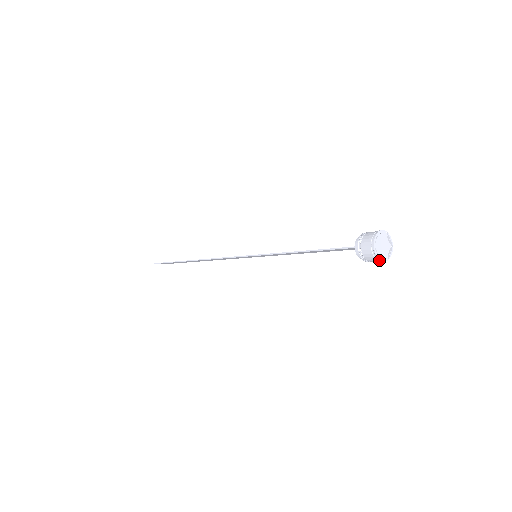
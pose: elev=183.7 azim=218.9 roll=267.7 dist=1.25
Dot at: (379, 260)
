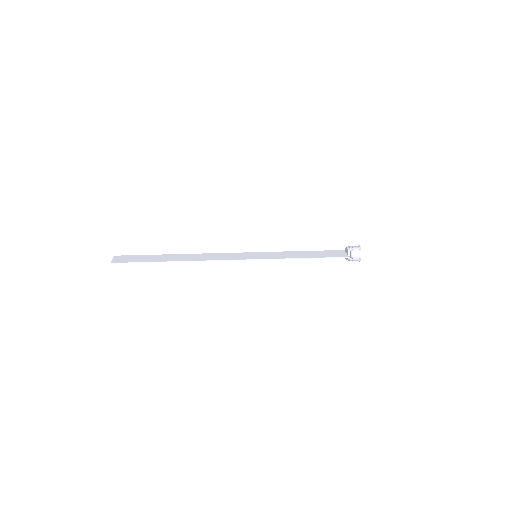
Dot at: occluded
